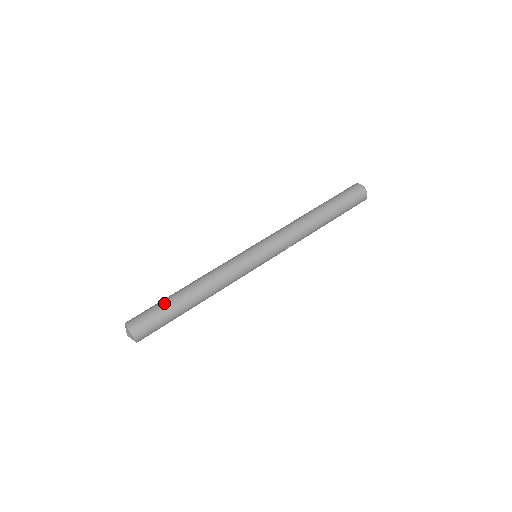
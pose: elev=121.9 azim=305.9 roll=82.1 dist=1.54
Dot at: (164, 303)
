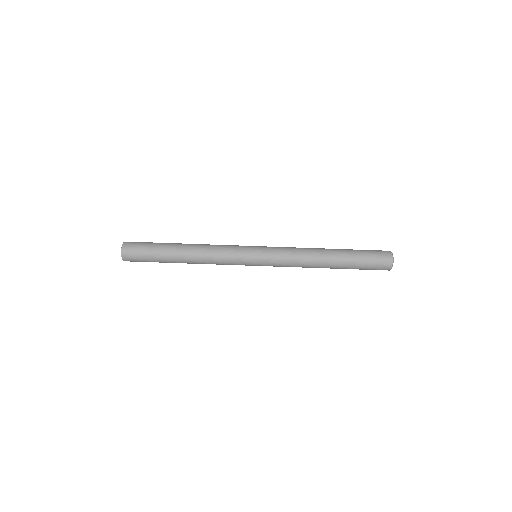
Dot at: (158, 255)
